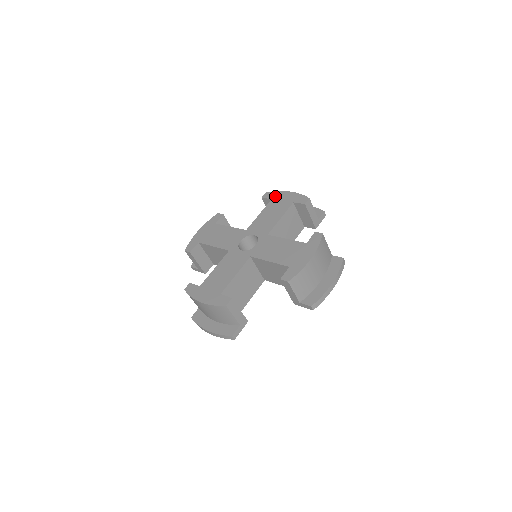
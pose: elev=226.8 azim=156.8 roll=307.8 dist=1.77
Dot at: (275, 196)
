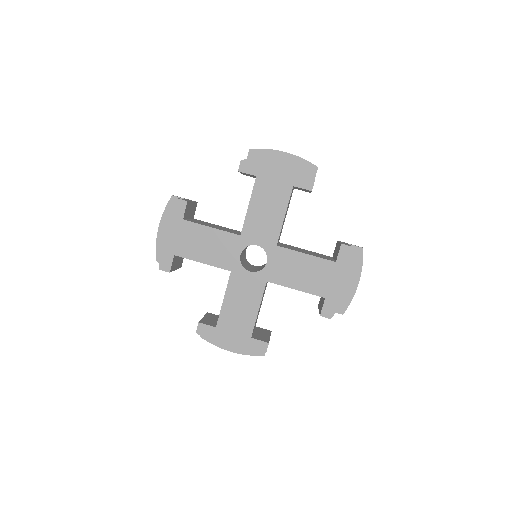
Dot at: (260, 171)
